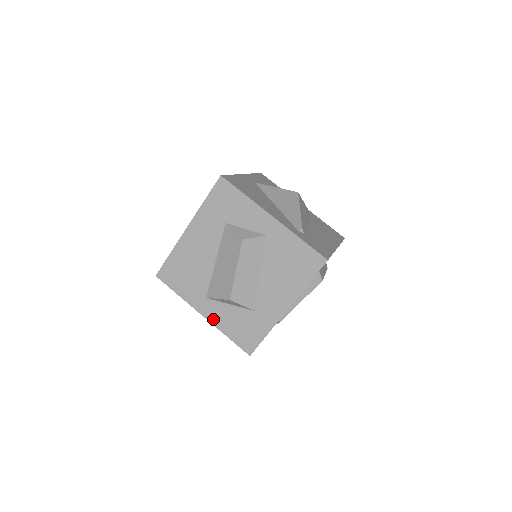
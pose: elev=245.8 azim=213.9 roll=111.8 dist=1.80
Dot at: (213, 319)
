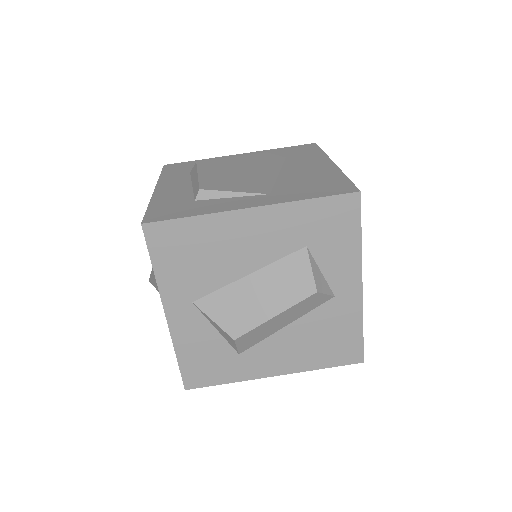
Dot at: (177, 329)
